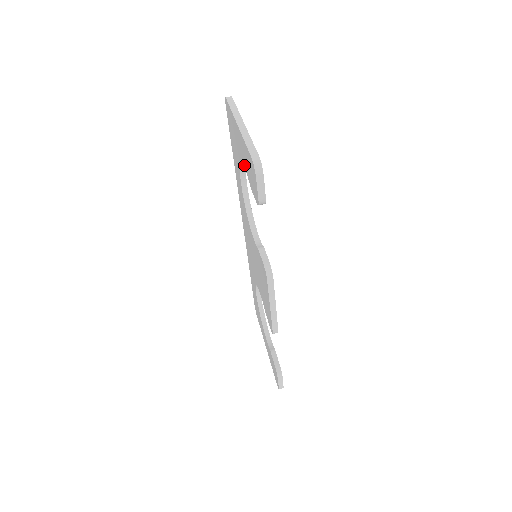
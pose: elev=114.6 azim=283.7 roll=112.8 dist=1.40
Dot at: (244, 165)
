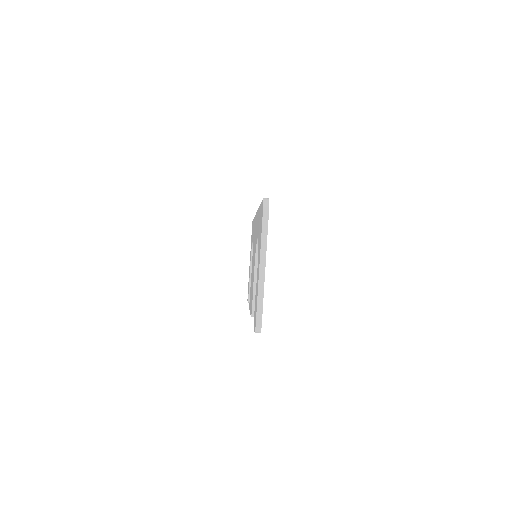
Dot at: occluded
